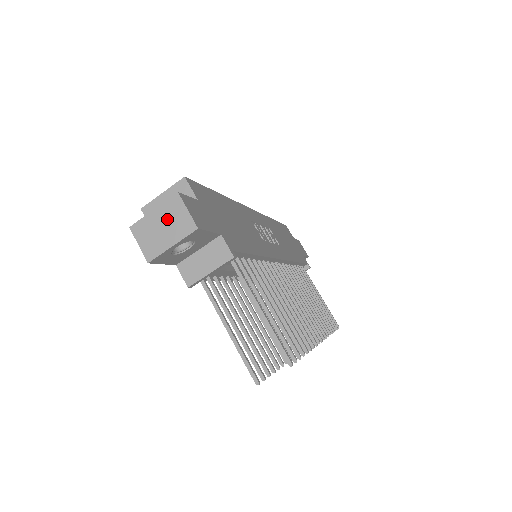
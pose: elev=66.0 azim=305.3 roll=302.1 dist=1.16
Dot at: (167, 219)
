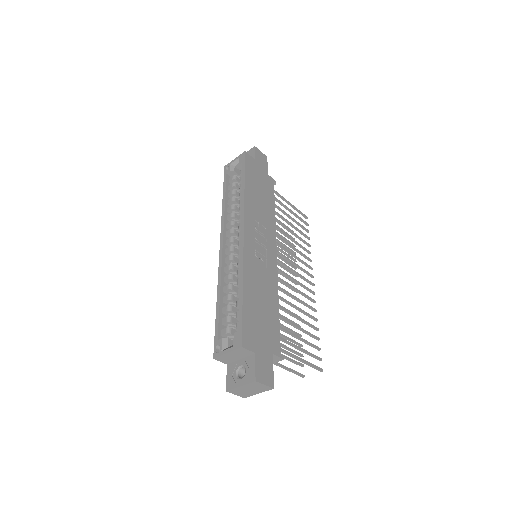
Dot at: (252, 388)
